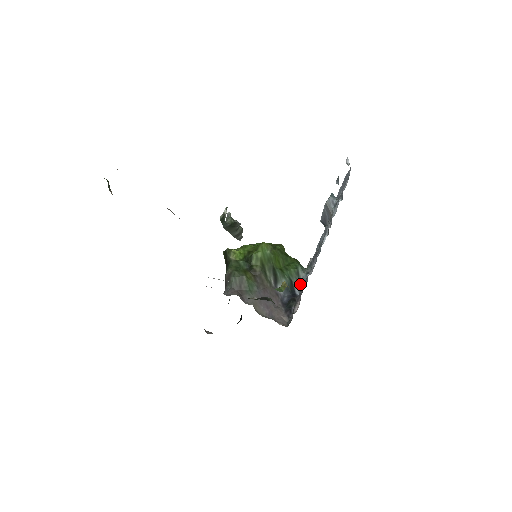
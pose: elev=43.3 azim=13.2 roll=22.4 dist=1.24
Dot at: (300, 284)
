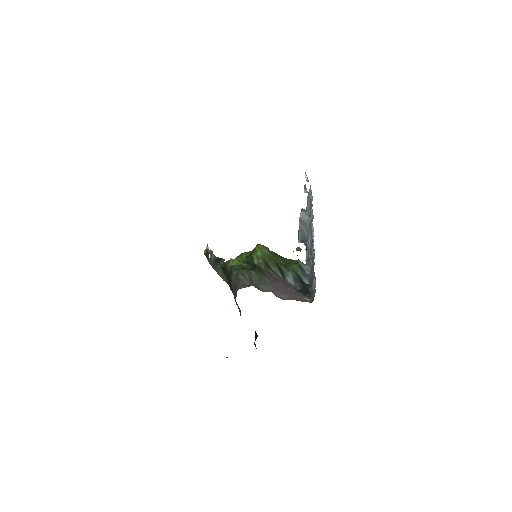
Dot at: (307, 275)
